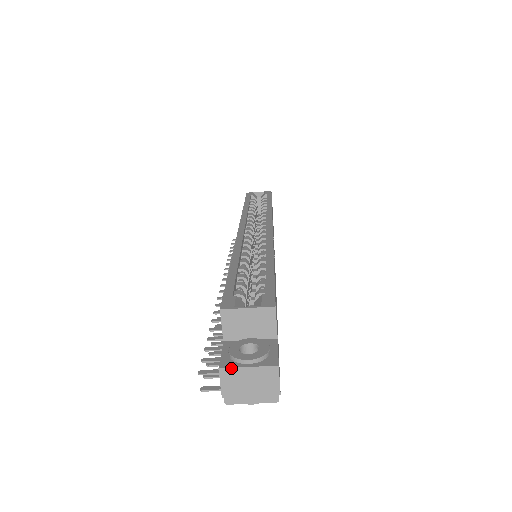
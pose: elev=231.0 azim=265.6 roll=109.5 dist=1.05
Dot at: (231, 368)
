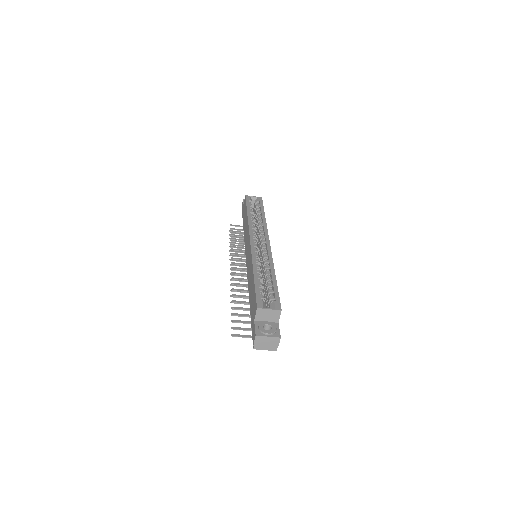
Dot at: (261, 336)
